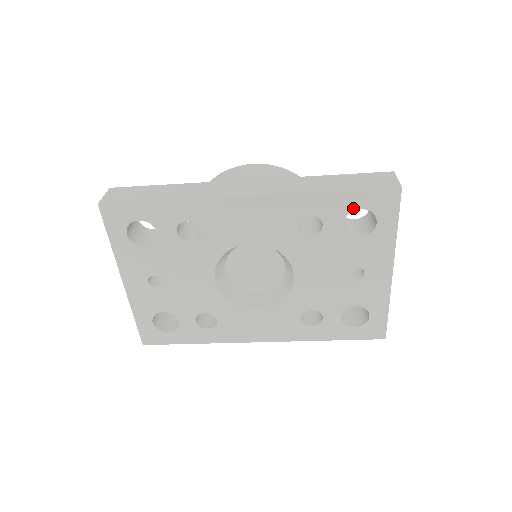
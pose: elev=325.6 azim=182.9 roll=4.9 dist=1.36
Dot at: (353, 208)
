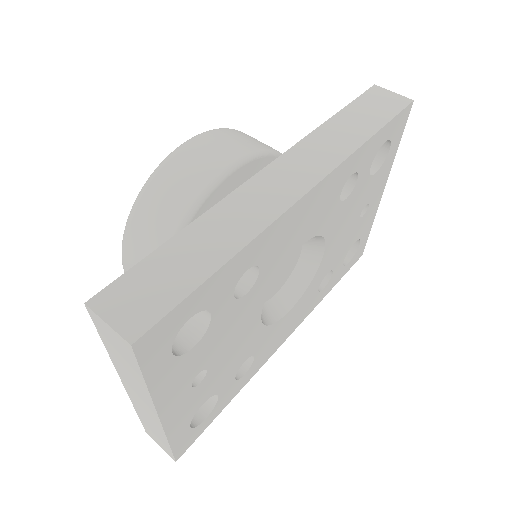
Dot at: (381, 144)
